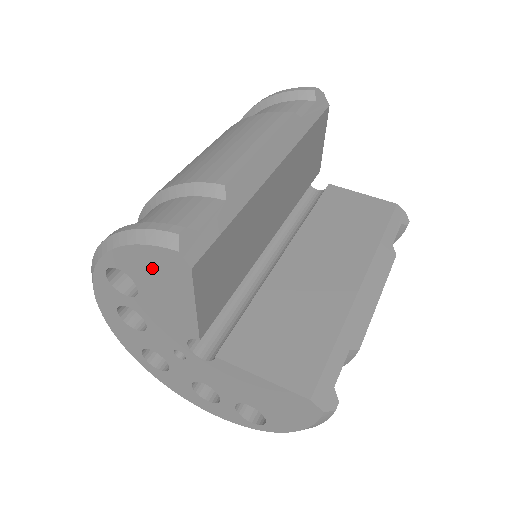
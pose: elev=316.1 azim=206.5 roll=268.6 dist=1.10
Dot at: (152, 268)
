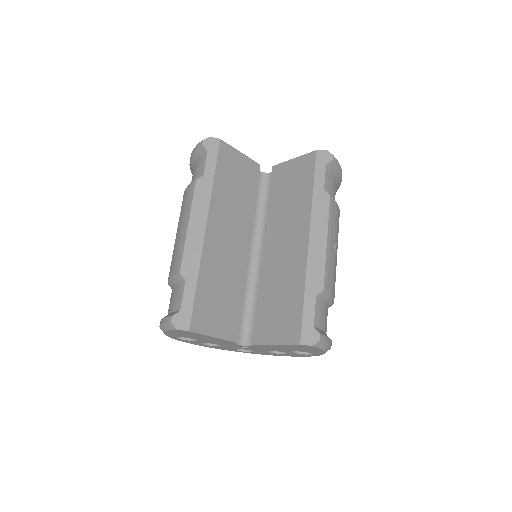
Dot at: (182, 334)
